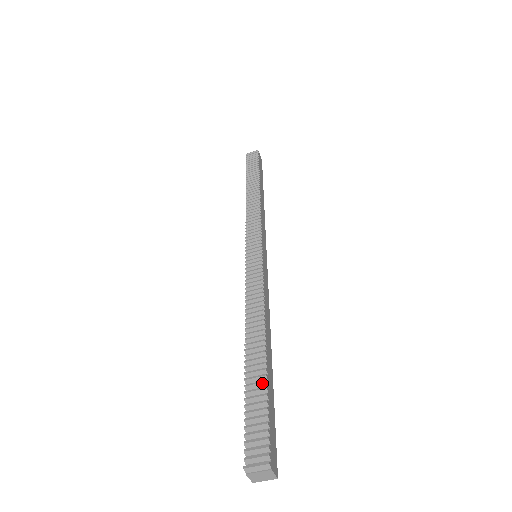
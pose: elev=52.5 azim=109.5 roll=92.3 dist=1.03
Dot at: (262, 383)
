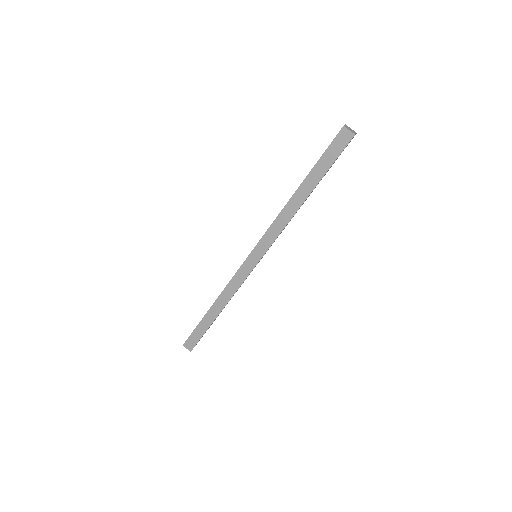
Dot at: occluded
